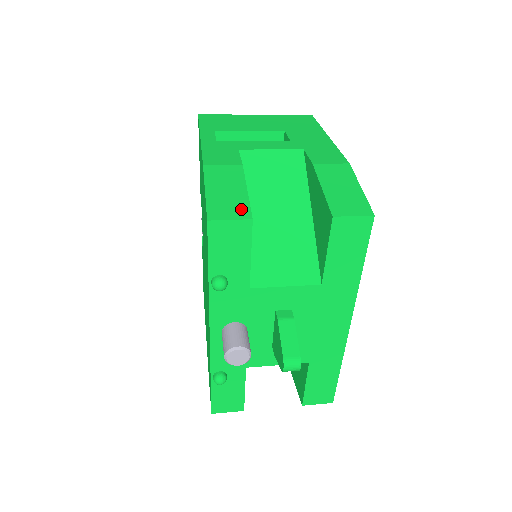
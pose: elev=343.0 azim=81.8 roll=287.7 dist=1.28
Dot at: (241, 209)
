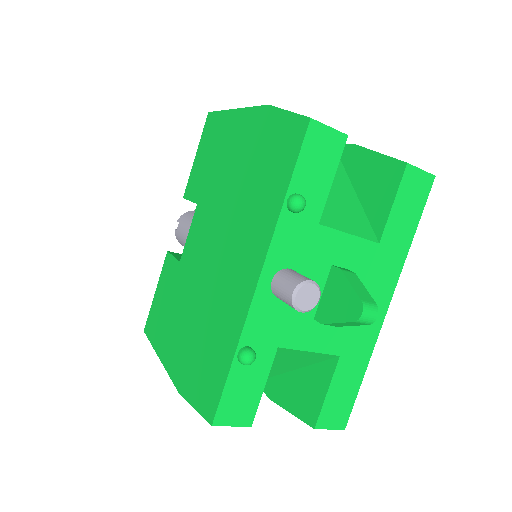
Dot at: occluded
